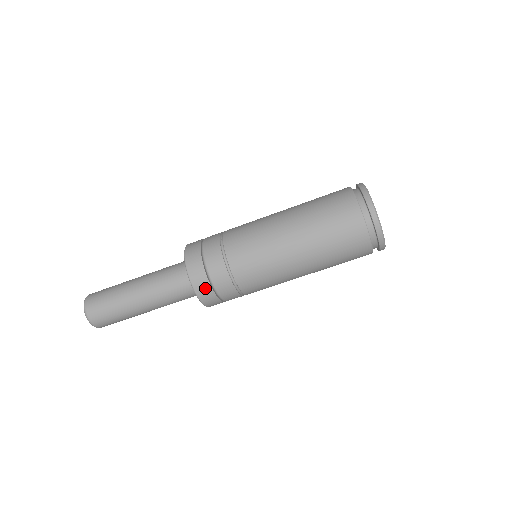
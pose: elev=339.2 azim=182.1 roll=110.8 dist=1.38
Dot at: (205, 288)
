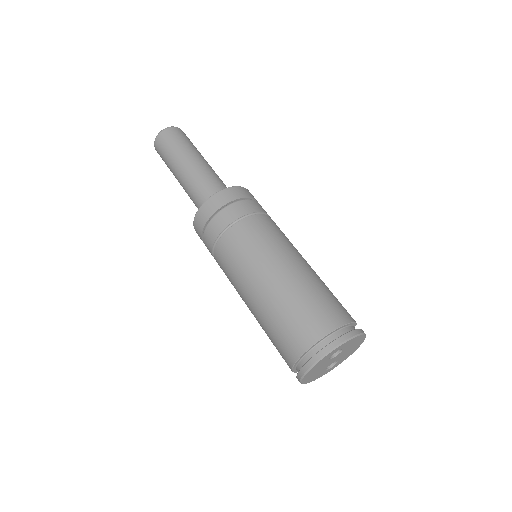
Dot at: (199, 236)
